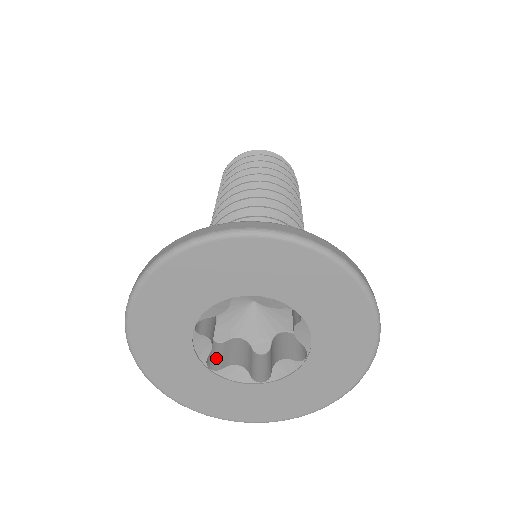
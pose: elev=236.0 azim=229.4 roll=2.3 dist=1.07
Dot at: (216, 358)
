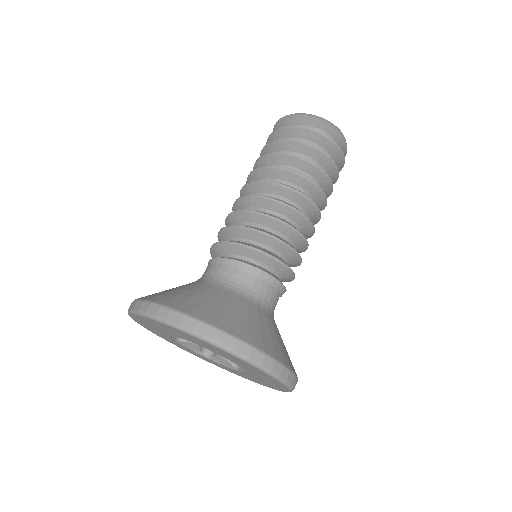
Dot at: occluded
